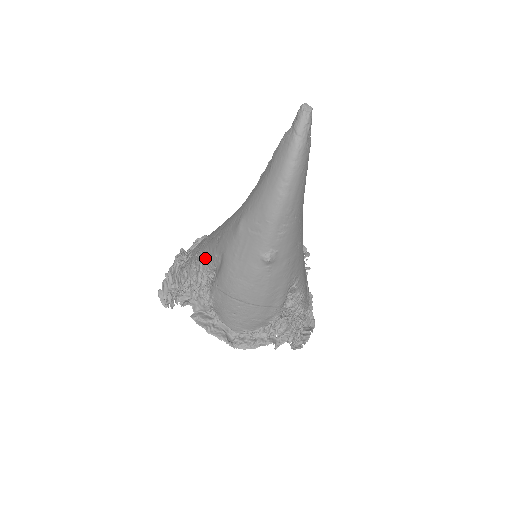
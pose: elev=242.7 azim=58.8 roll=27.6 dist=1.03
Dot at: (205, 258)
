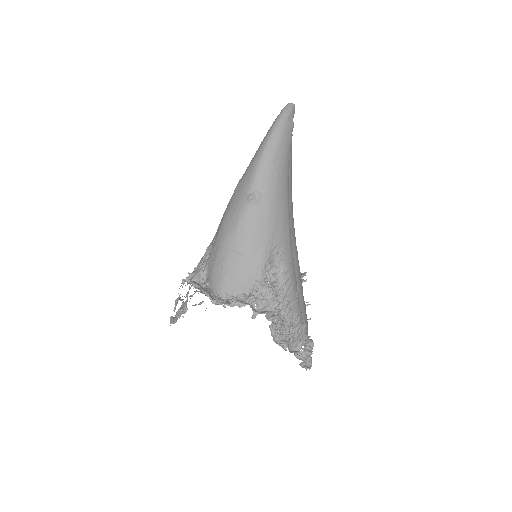
Dot at: (212, 240)
